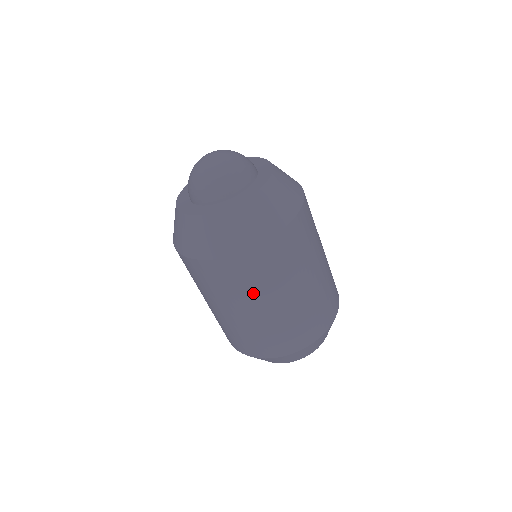
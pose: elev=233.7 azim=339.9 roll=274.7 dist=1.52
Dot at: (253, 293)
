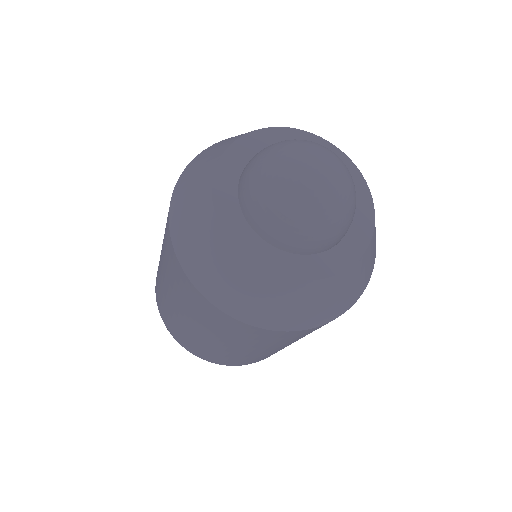
Dot at: (252, 345)
